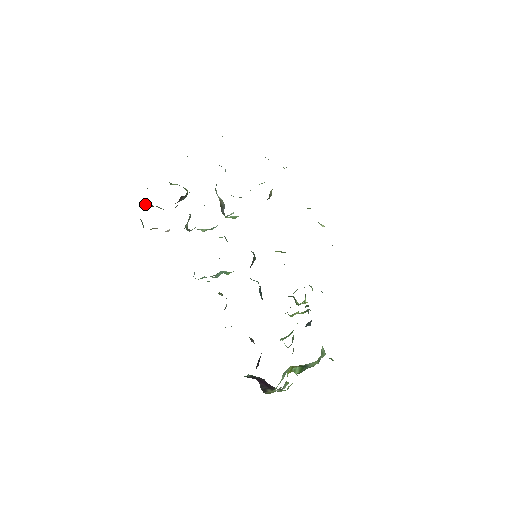
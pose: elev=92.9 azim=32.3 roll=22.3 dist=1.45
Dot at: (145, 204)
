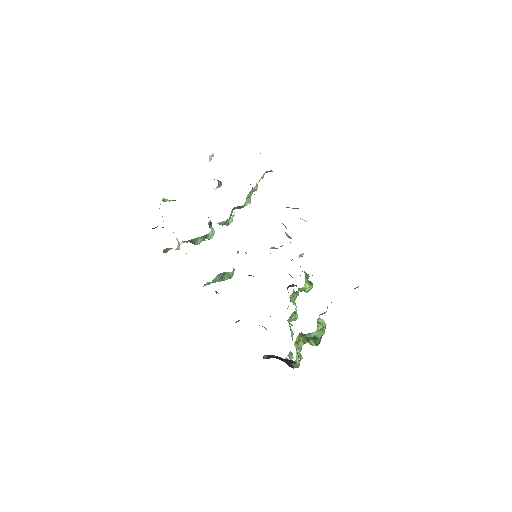
Dot at: (153, 228)
